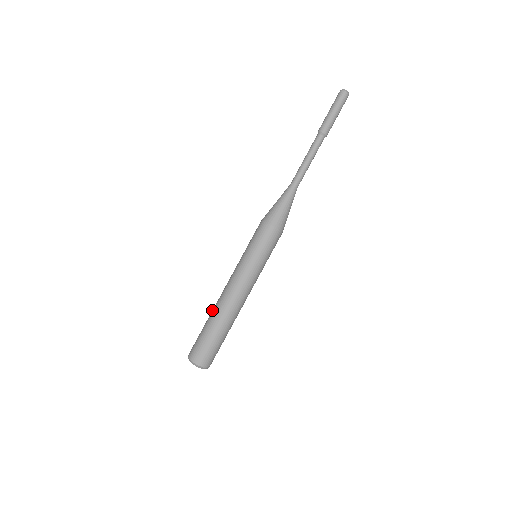
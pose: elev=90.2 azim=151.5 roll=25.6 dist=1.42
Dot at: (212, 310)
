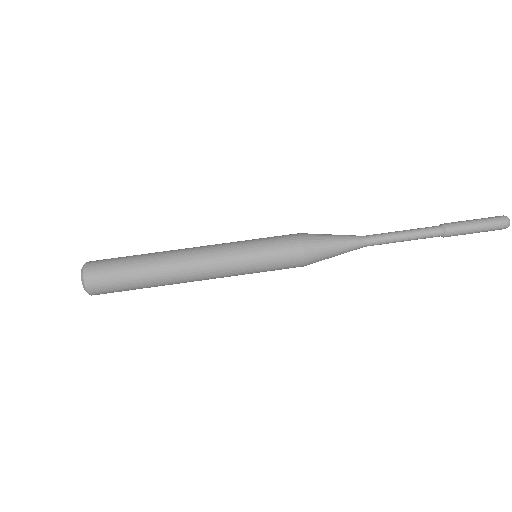
Dot at: occluded
